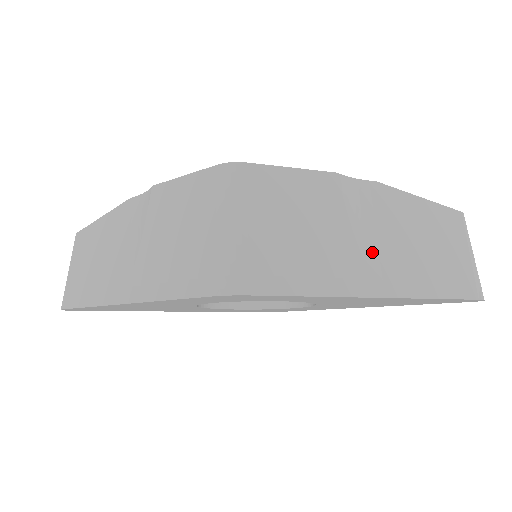
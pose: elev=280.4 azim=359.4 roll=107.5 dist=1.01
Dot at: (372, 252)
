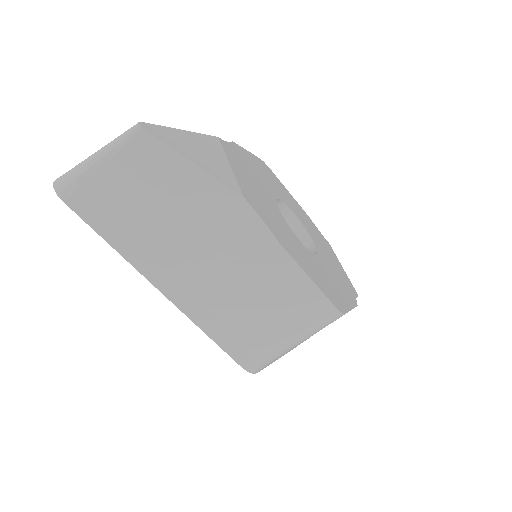
Dot at: occluded
